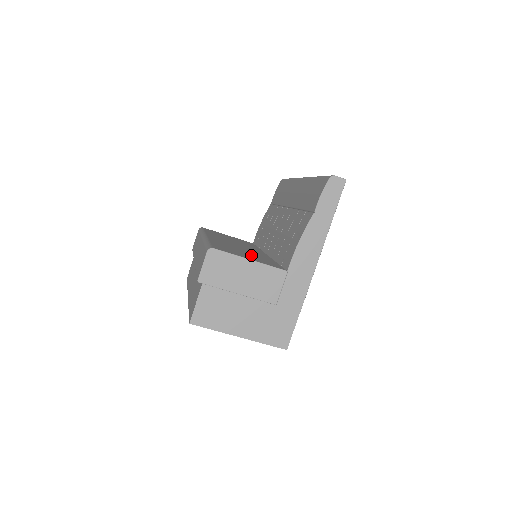
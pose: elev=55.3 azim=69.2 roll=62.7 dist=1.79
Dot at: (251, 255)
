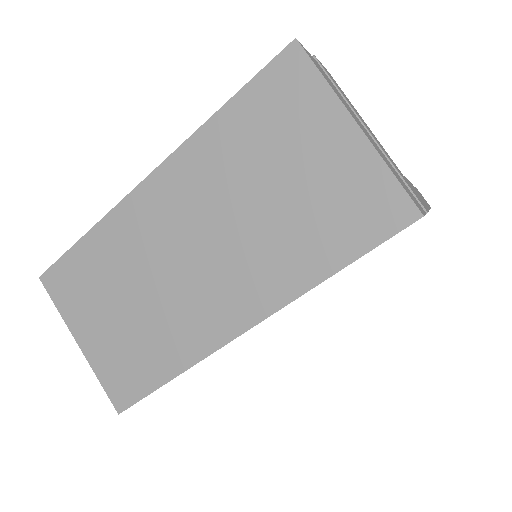
Dot at: occluded
